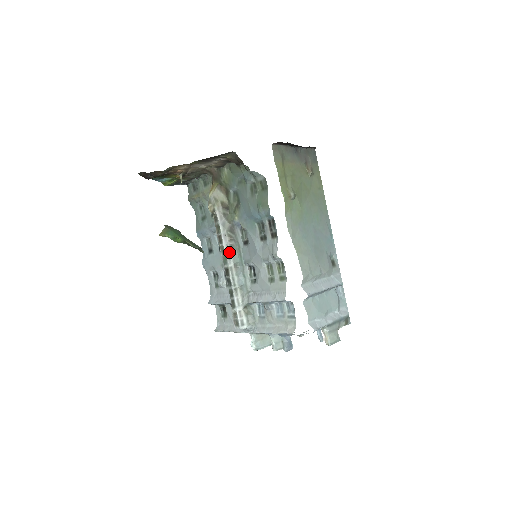
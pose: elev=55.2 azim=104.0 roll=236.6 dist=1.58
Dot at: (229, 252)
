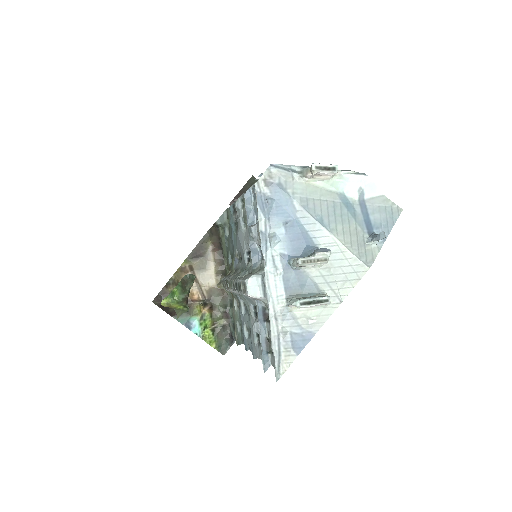
Dot at: (233, 277)
